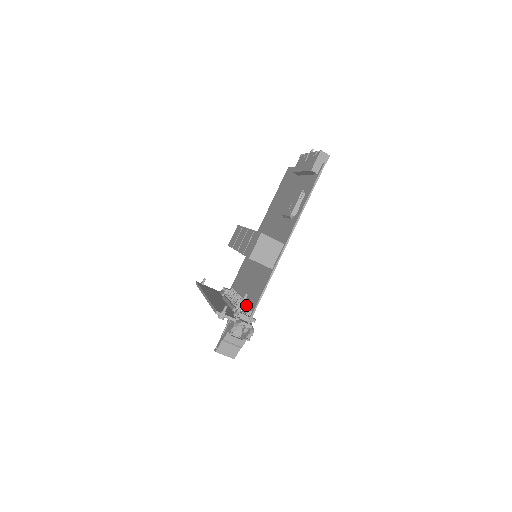
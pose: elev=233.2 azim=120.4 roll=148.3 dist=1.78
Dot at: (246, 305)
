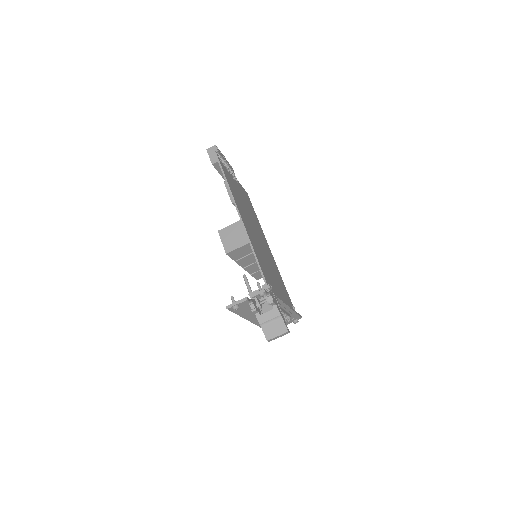
Dot at: occluded
